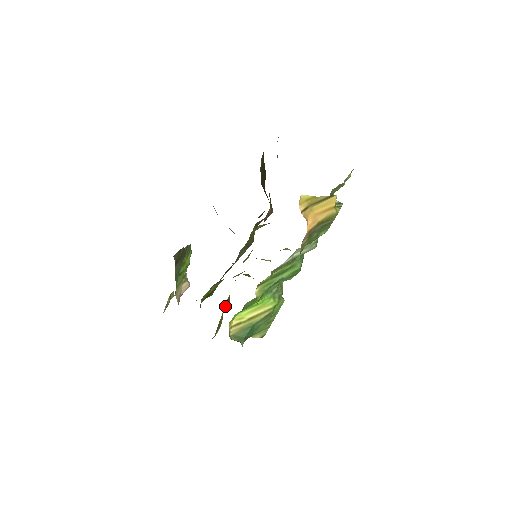
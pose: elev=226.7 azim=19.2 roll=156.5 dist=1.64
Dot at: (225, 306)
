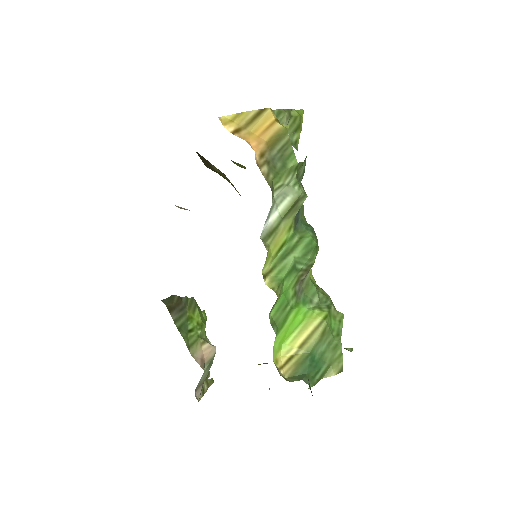
Dot at: occluded
